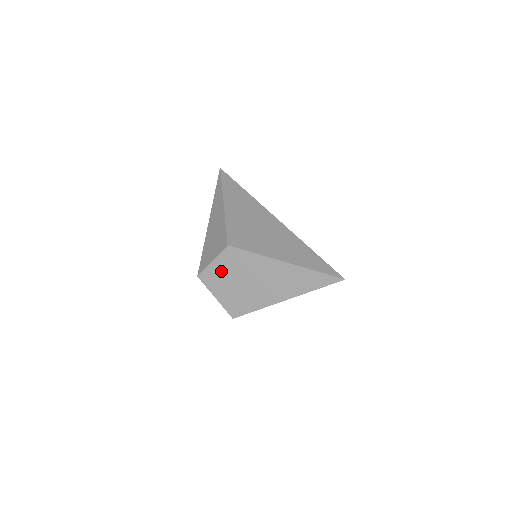
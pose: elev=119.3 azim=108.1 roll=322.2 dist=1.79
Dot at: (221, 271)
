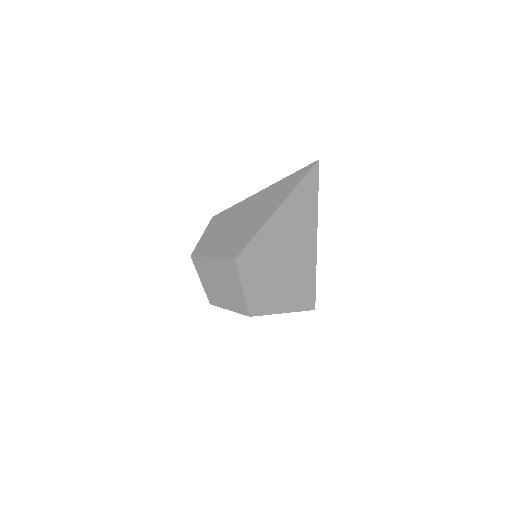
Dot at: (212, 236)
